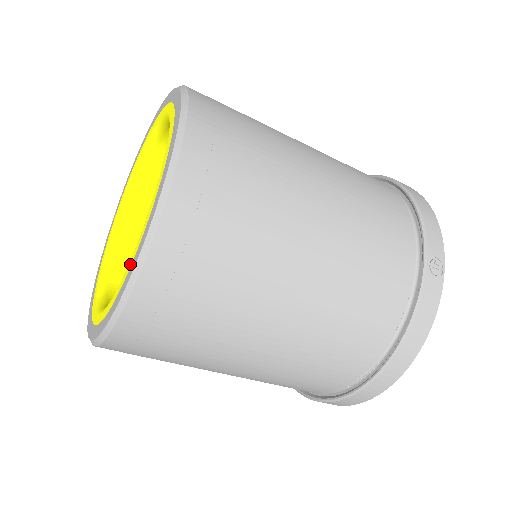
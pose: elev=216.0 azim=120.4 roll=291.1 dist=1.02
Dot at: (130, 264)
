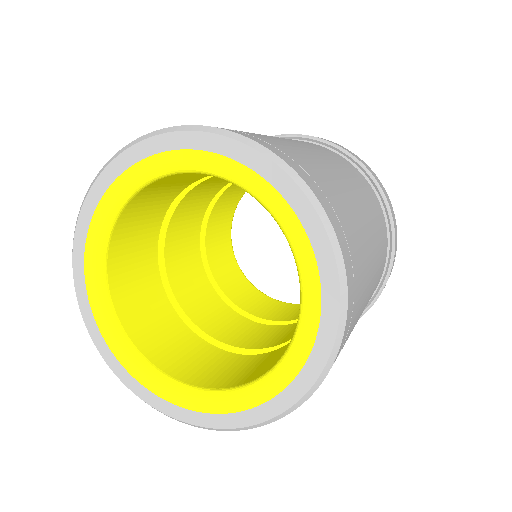
Dot at: (270, 394)
